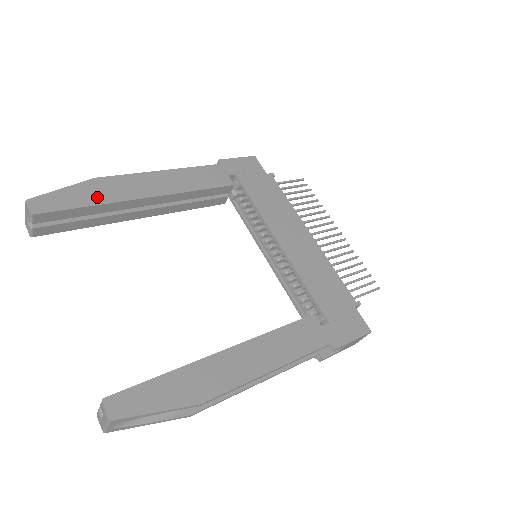
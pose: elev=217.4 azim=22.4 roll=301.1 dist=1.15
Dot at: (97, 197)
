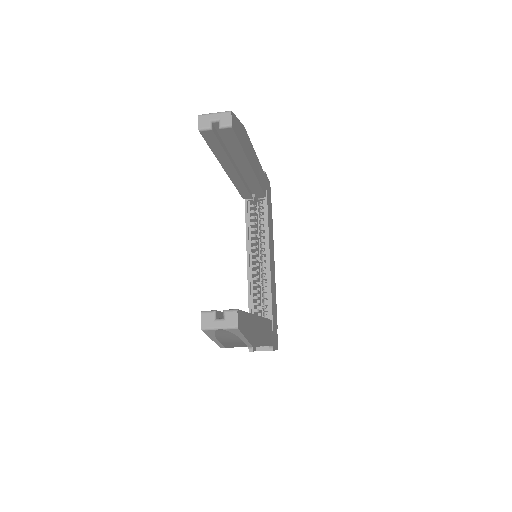
Dot at: (244, 145)
